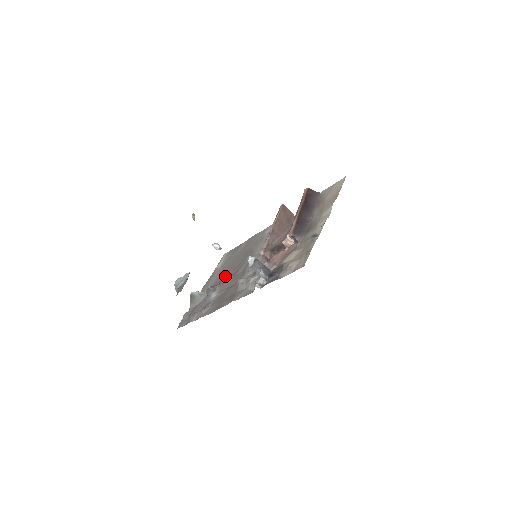
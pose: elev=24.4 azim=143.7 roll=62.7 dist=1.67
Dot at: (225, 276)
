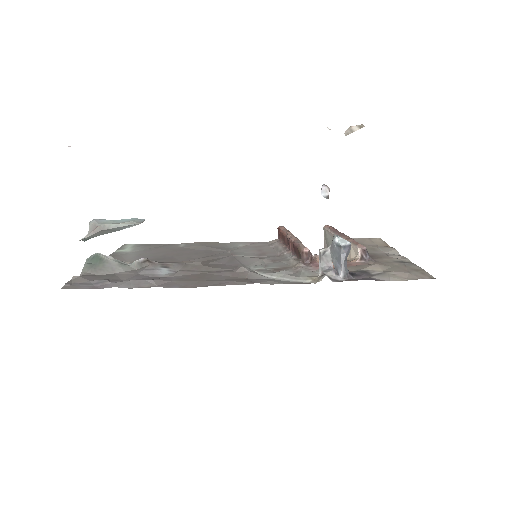
Dot at: (172, 260)
